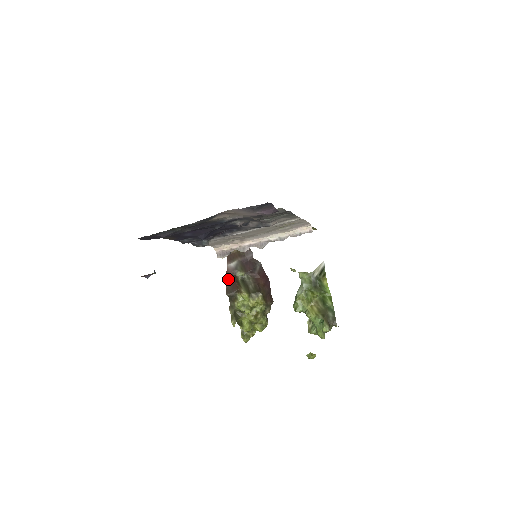
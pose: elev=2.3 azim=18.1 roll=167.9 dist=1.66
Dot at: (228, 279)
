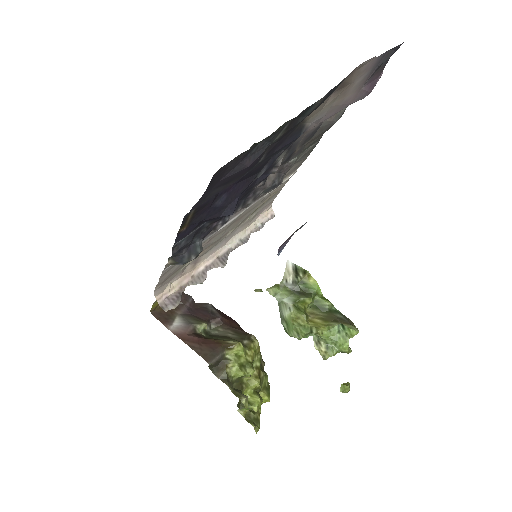
Dot at: (192, 342)
